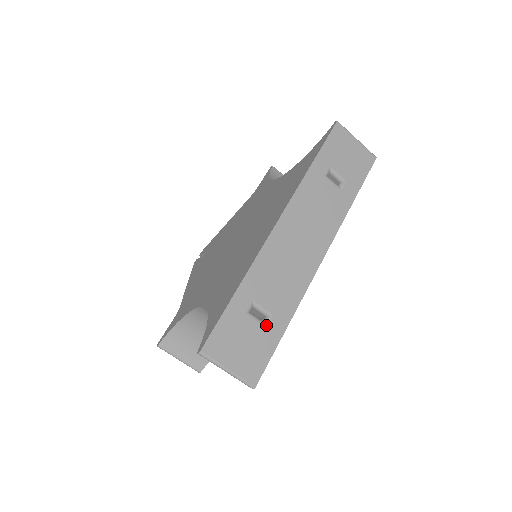
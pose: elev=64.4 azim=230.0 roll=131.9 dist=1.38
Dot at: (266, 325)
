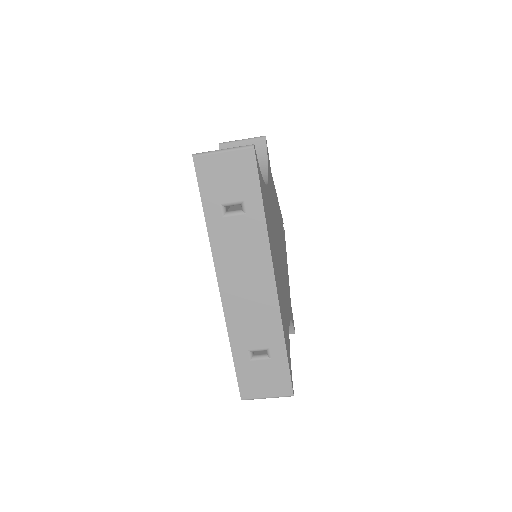
Dot at: (270, 357)
